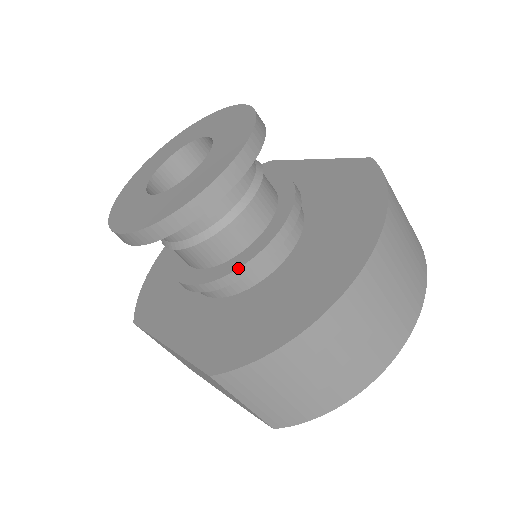
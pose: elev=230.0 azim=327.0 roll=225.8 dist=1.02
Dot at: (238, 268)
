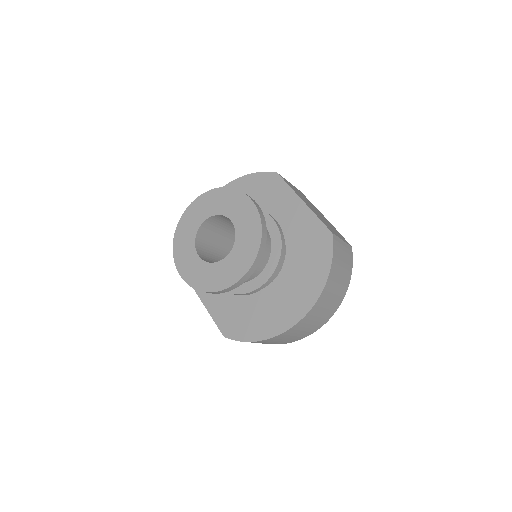
Dot at: (243, 294)
